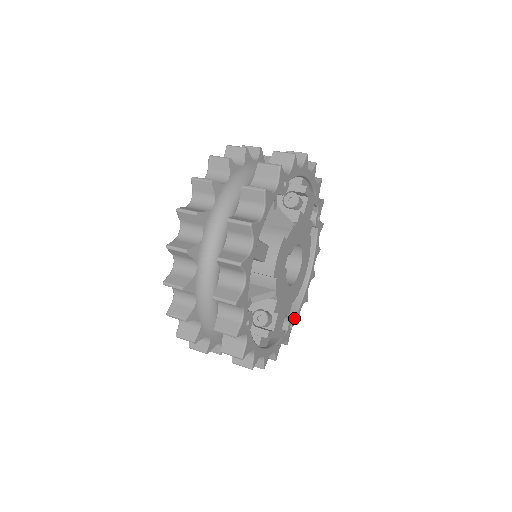
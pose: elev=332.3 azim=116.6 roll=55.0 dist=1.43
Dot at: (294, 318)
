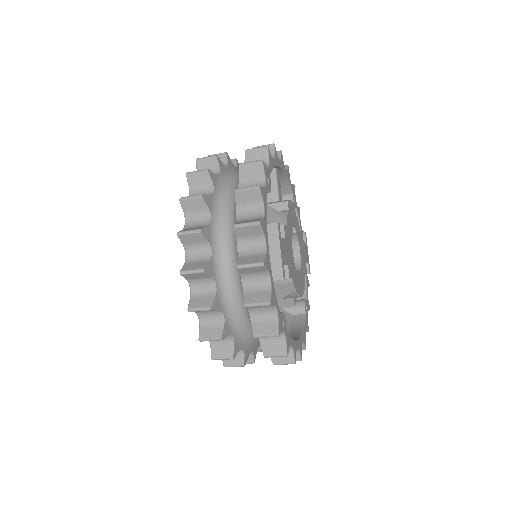
Dot at: (286, 329)
